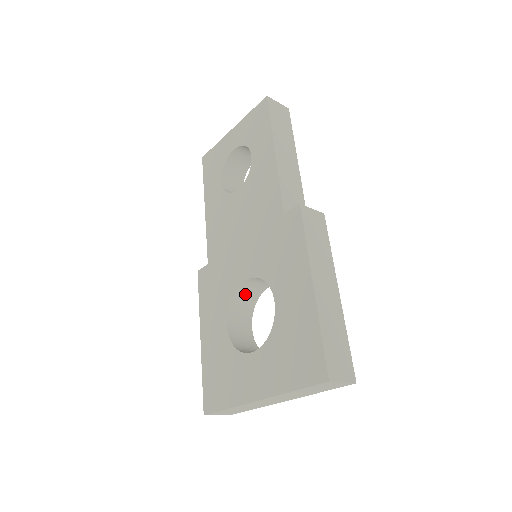
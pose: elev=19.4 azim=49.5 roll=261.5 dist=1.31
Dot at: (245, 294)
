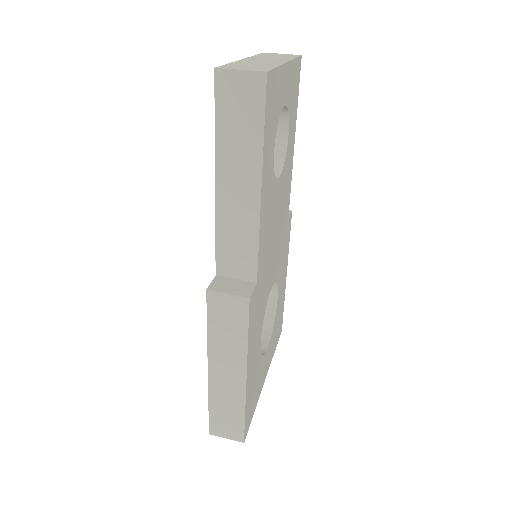
Dot at: occluded
